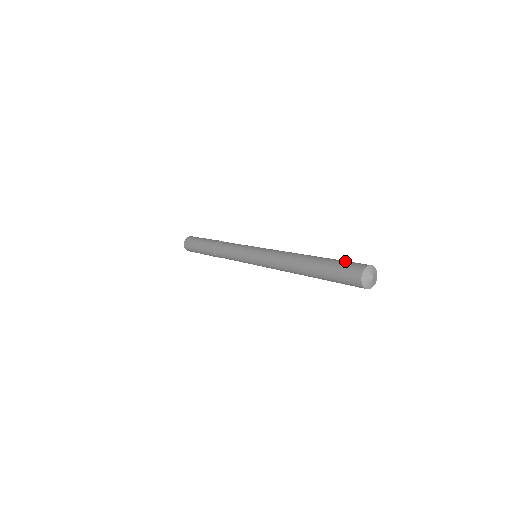
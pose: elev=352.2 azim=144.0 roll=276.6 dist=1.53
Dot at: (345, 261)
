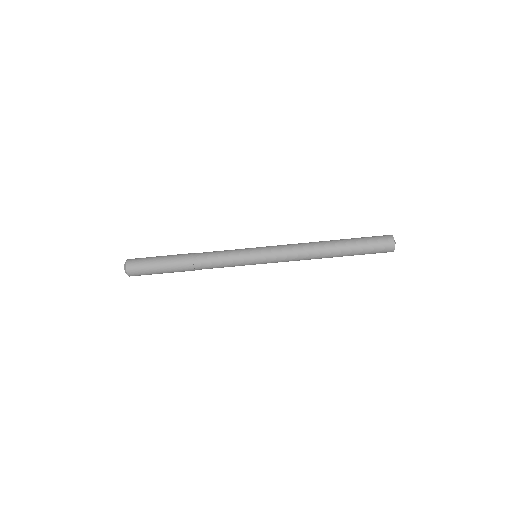
Dot at: occluded
